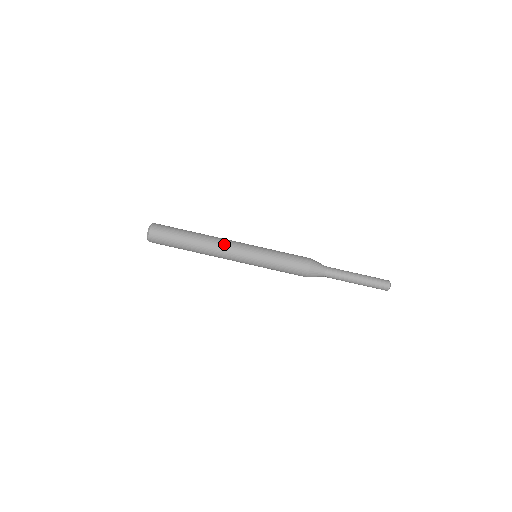
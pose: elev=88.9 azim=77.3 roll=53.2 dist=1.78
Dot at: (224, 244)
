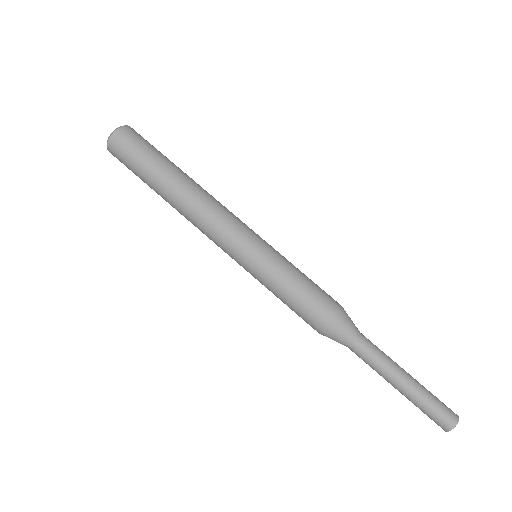
Dot at: (222, 205)
